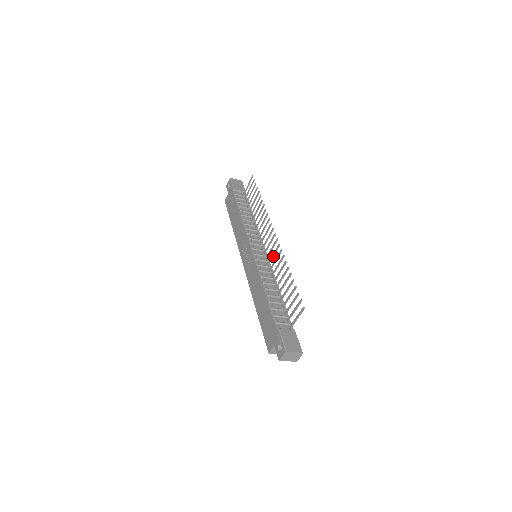
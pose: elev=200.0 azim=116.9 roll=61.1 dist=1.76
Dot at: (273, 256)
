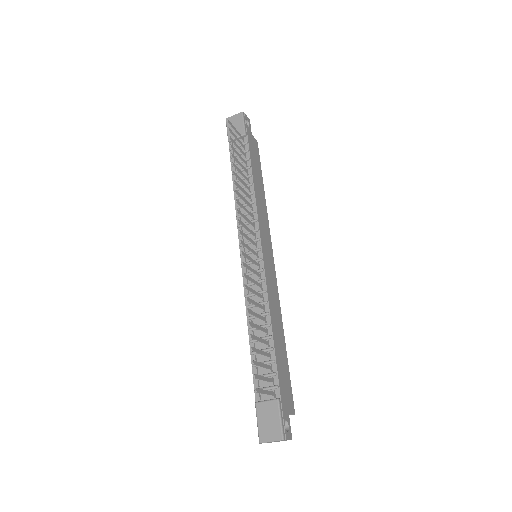
Dot at: occluded
